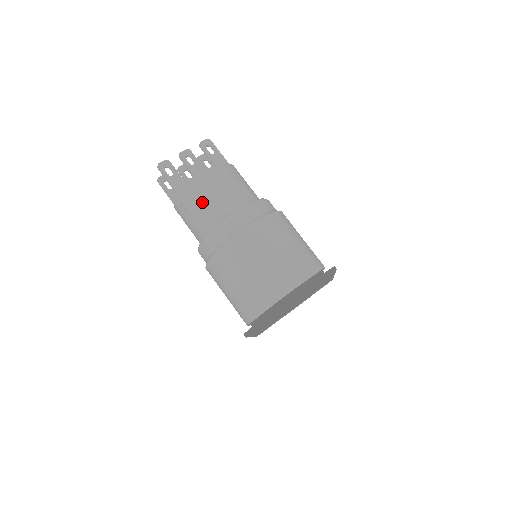
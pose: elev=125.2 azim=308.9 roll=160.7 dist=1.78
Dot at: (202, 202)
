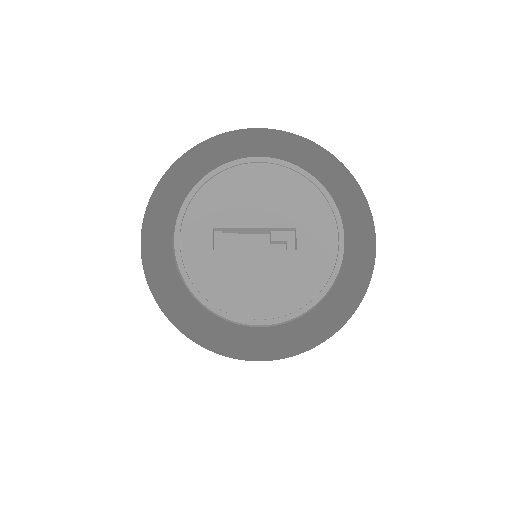
Dot at: occluded
